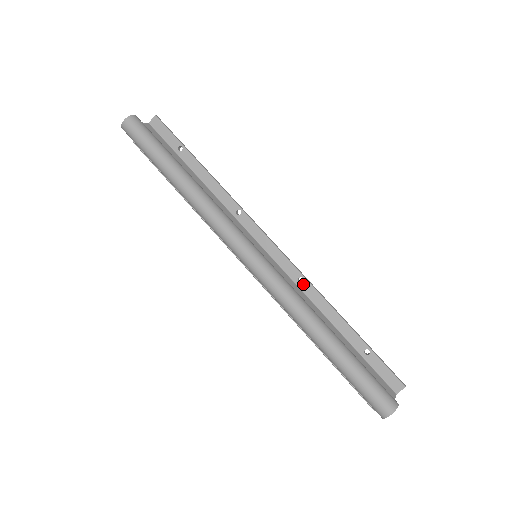
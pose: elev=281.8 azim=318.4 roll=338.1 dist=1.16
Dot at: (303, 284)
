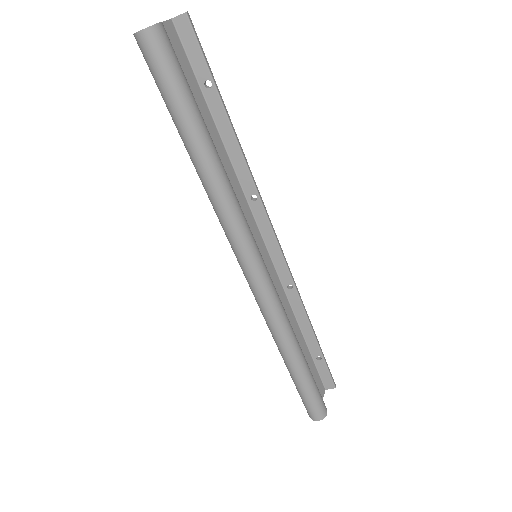
Dot at: (291, 291)
